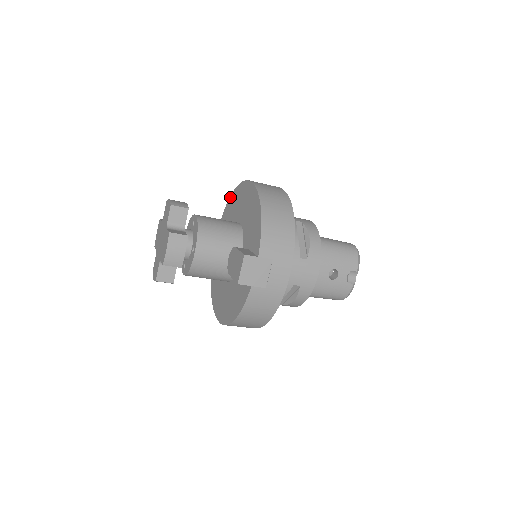
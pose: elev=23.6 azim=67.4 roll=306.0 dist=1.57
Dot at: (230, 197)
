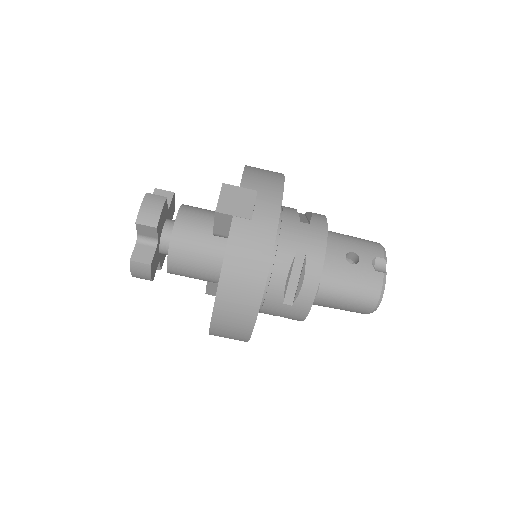
Dot at: occluded
